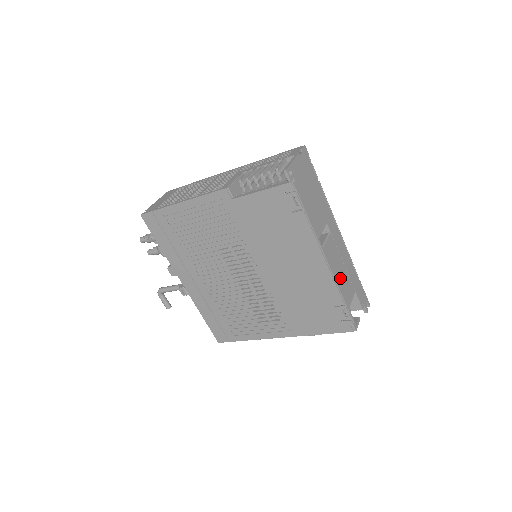
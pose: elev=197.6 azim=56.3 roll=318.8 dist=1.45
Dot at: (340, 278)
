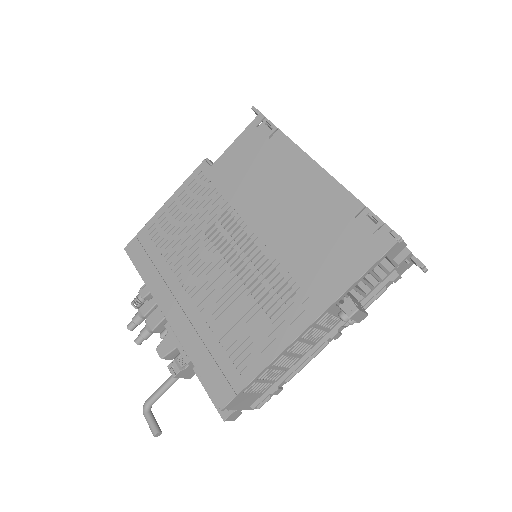
Dot at: occluded
